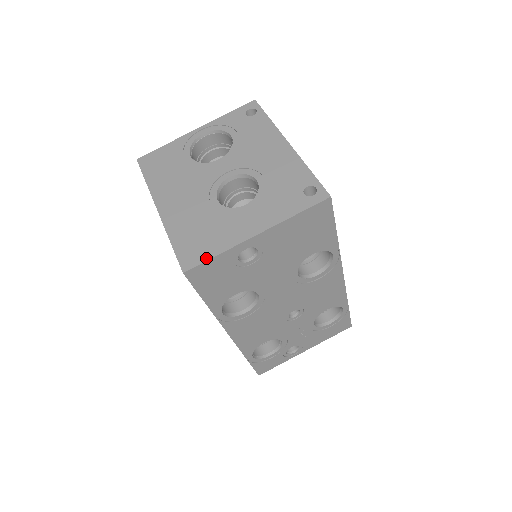
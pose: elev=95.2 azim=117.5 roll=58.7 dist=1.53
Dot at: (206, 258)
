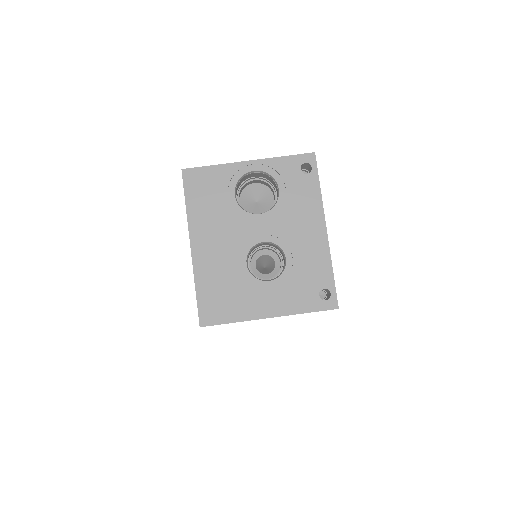
Dot at: (222, 322)
